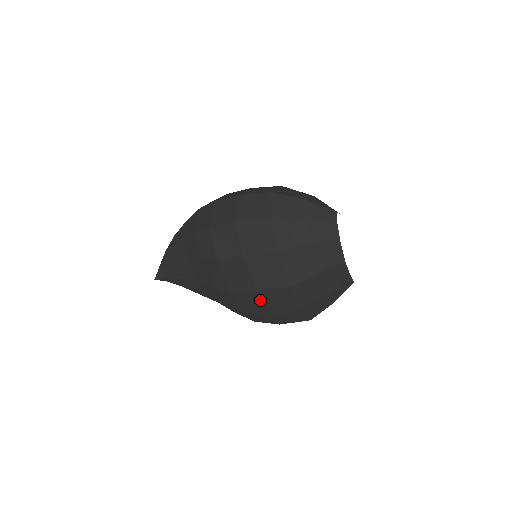
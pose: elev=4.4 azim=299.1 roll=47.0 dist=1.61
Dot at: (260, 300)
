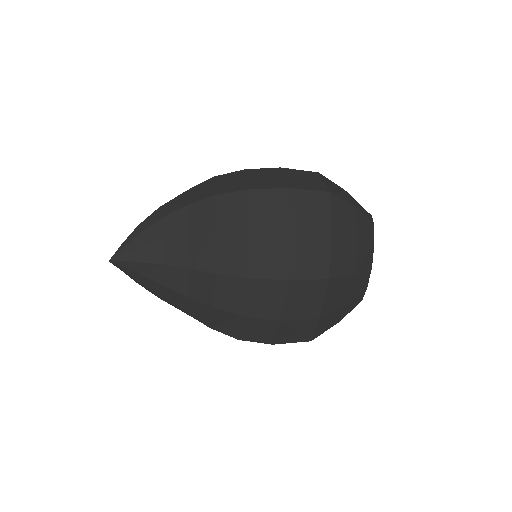
Dot at: (283, 295)
